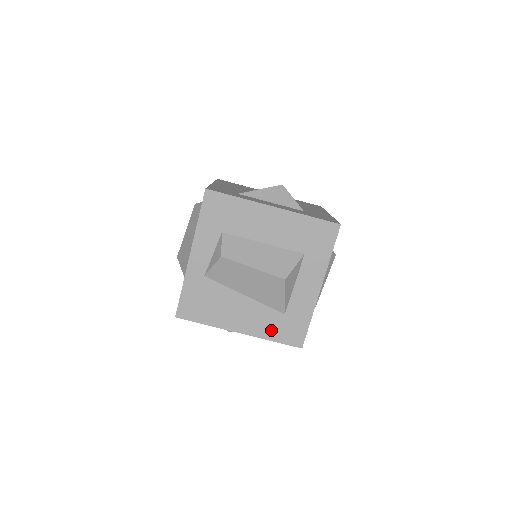
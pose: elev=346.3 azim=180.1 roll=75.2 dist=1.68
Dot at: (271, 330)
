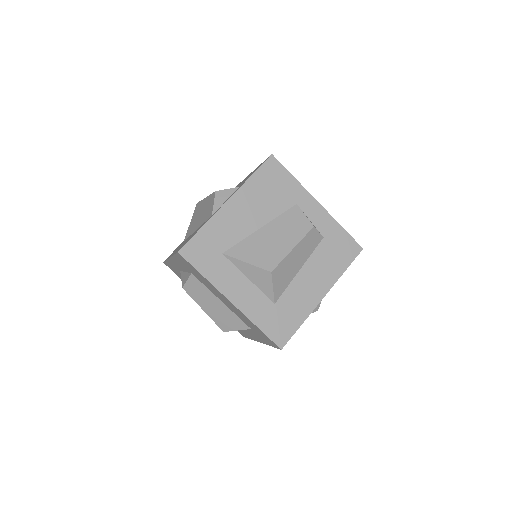
Dot at: occluded
